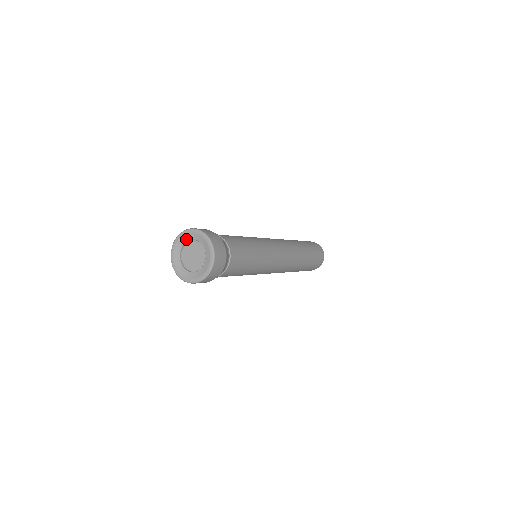
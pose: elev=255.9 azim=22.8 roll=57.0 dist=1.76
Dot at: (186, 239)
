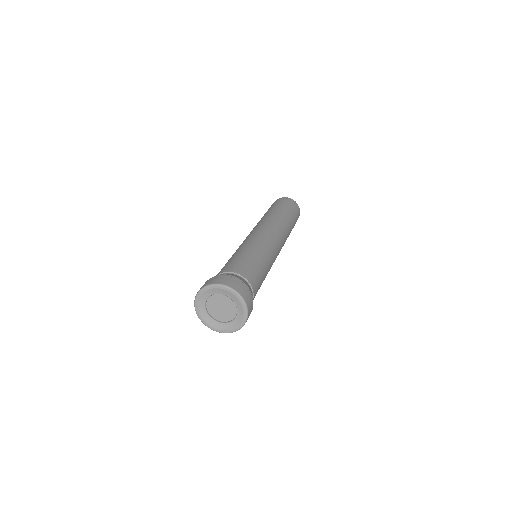
Dot at: (227, 294)
